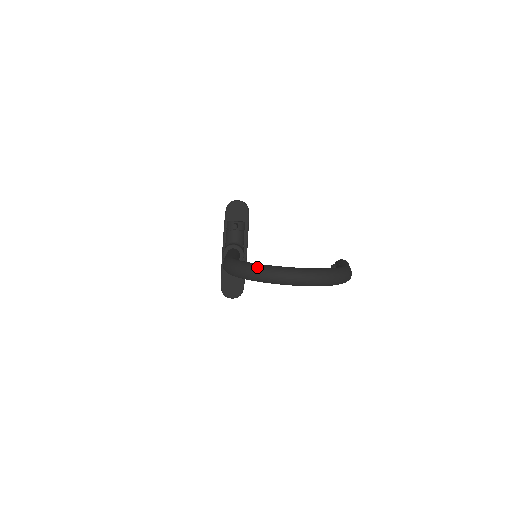
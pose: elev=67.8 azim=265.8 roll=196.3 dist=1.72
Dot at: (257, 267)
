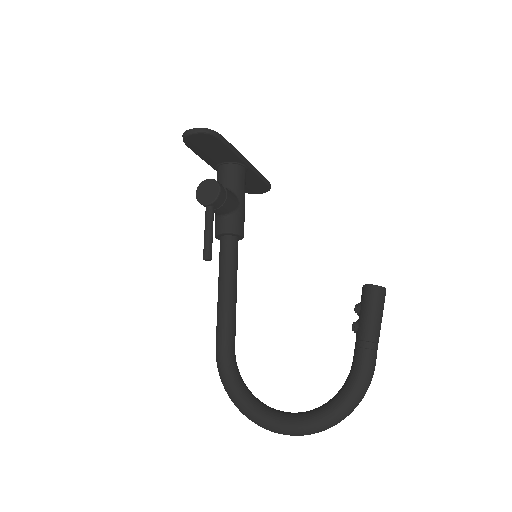
Dot at: (249, 418)
